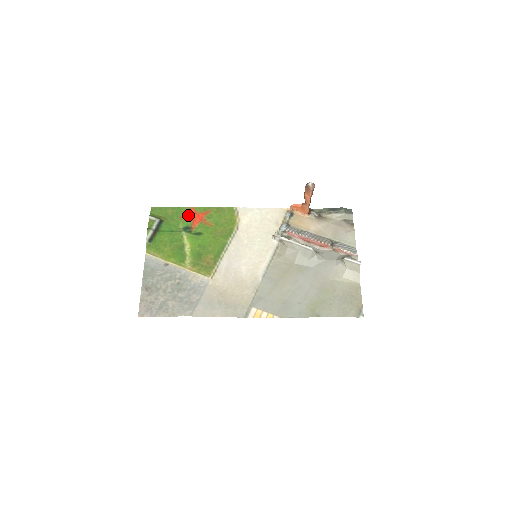
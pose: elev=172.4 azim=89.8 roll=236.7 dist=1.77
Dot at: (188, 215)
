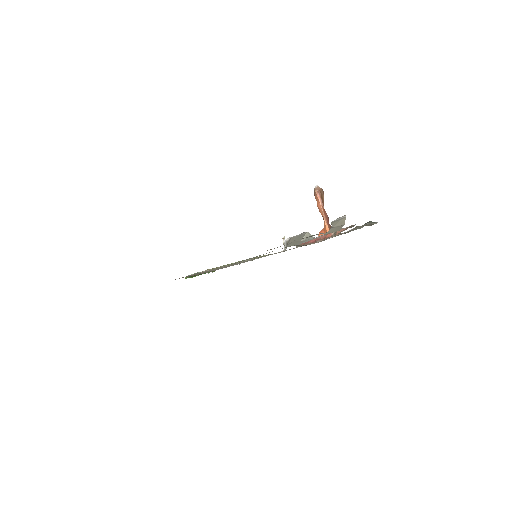
Dot at: occluded
